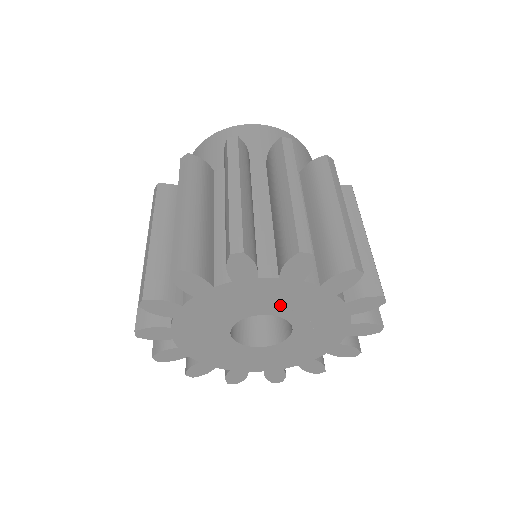
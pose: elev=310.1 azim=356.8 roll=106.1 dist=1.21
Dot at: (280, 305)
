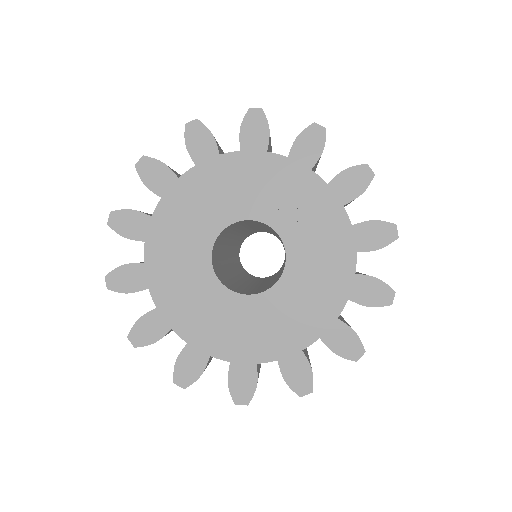
Dot at: (255, 199)
